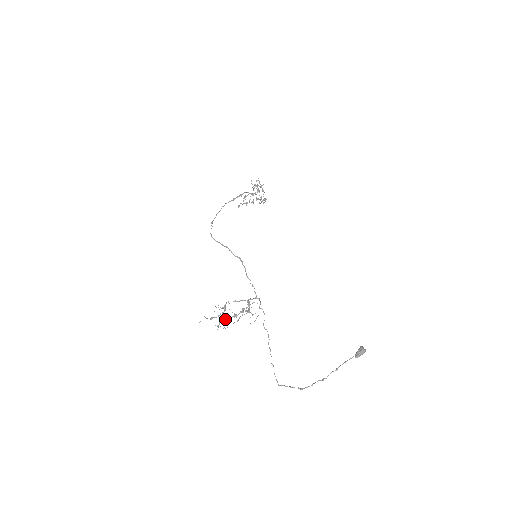
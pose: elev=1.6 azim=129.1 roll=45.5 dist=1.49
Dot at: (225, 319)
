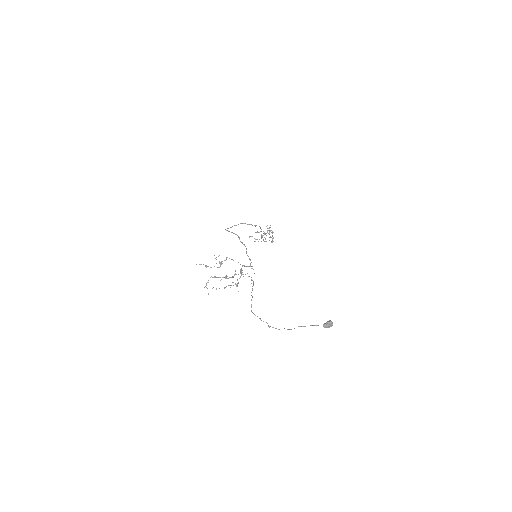
Dot at: occluded
